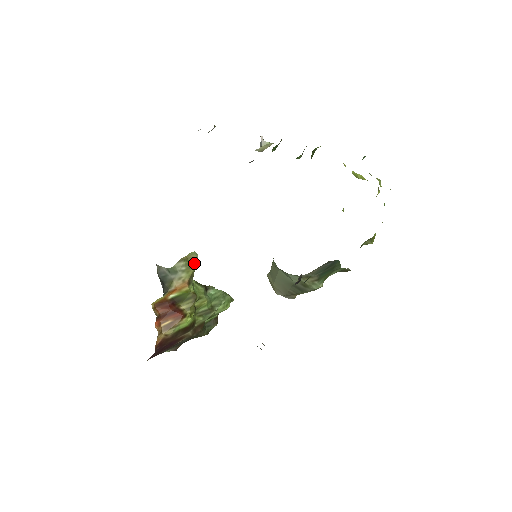
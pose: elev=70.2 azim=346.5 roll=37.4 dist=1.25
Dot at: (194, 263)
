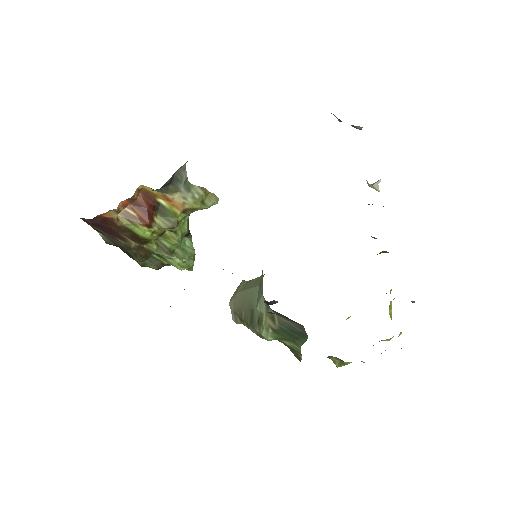
Dot at: (207, 204)
